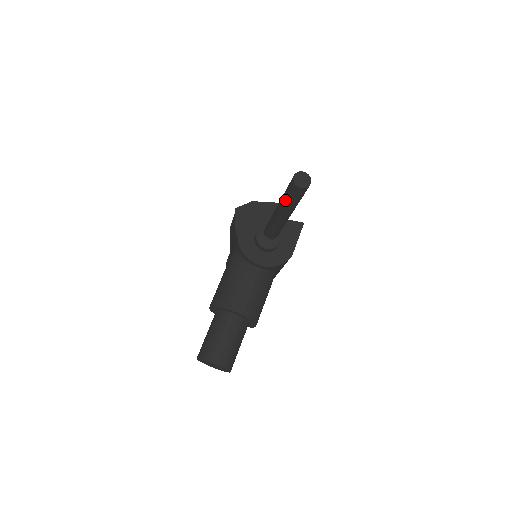
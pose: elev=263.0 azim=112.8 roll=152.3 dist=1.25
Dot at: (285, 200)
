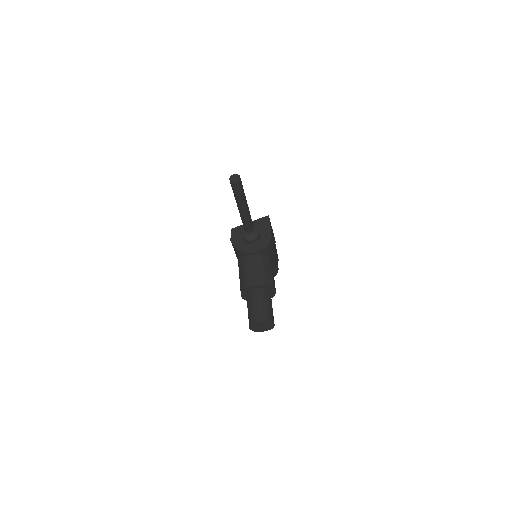
Dot at: (236, 197)
